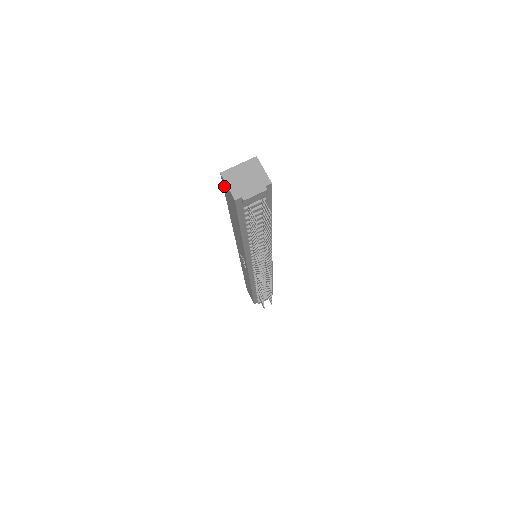
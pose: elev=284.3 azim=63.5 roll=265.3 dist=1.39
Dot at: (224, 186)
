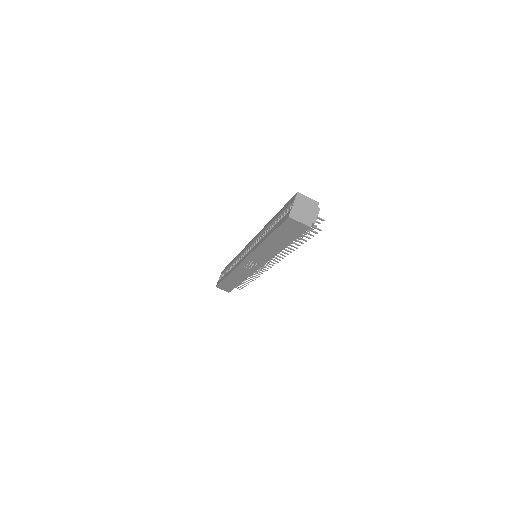
Dot at: (287, 223)
